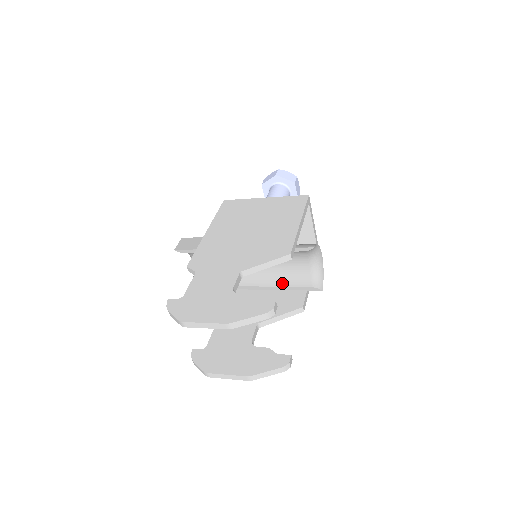
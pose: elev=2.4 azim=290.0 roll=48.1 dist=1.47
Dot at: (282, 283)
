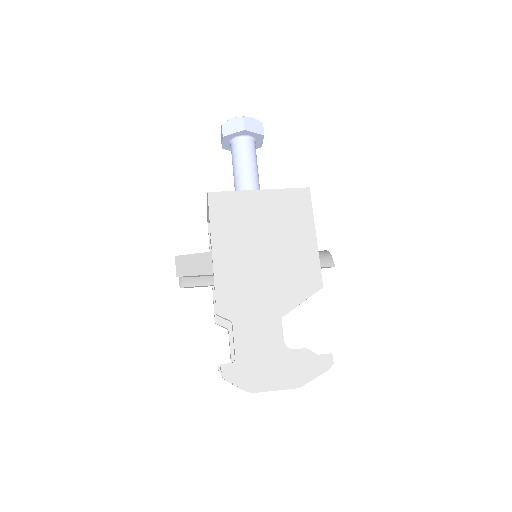
Dot at: occluded
